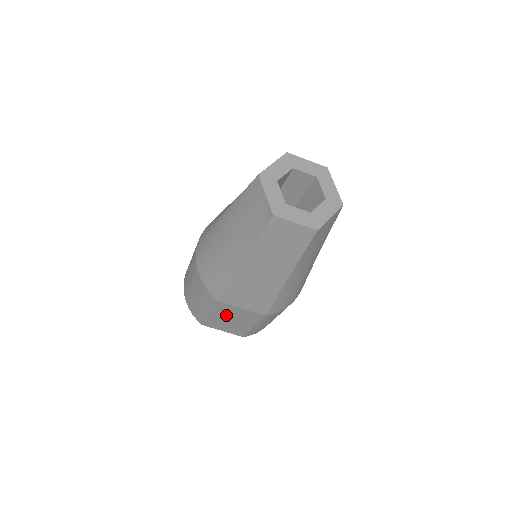
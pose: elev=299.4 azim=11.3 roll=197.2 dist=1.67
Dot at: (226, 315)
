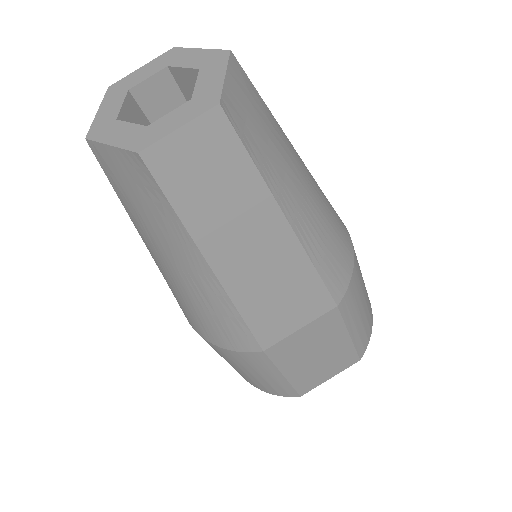
Dot at: (301, 357)
